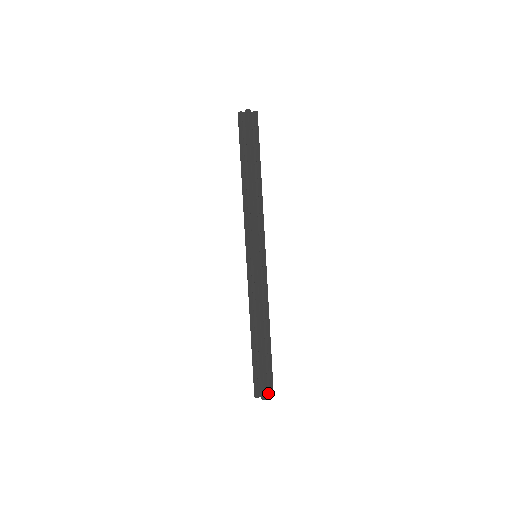
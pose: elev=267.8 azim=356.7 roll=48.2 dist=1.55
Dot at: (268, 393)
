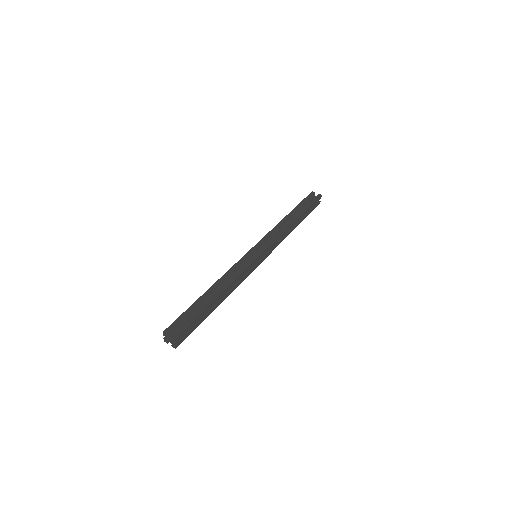
Dot at: occluded
